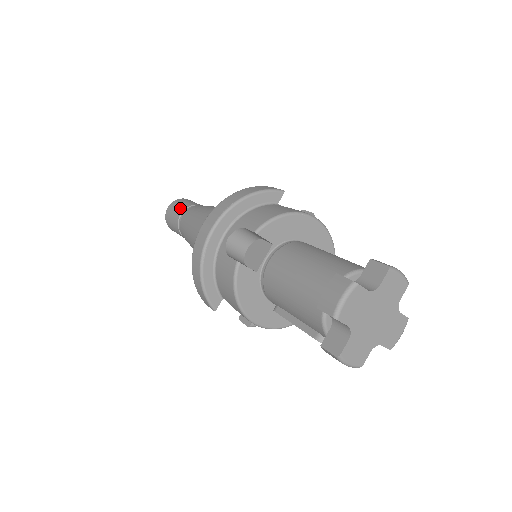
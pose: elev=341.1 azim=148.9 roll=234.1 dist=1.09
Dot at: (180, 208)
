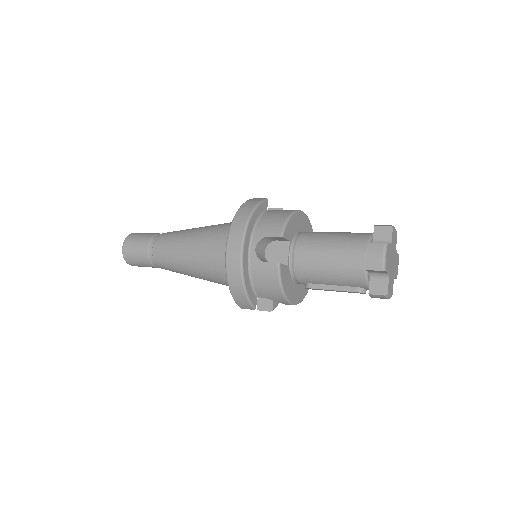
Dot at: (142, 243)
